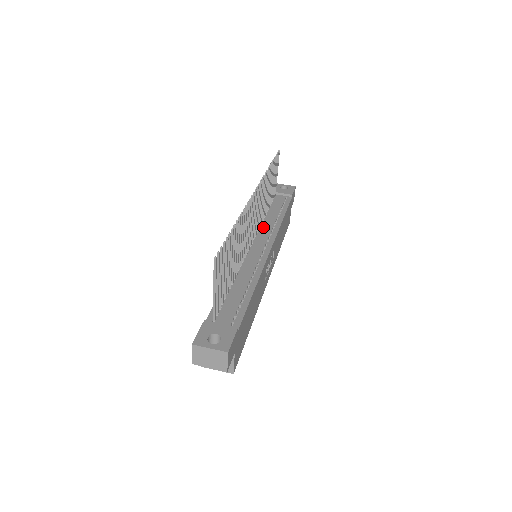
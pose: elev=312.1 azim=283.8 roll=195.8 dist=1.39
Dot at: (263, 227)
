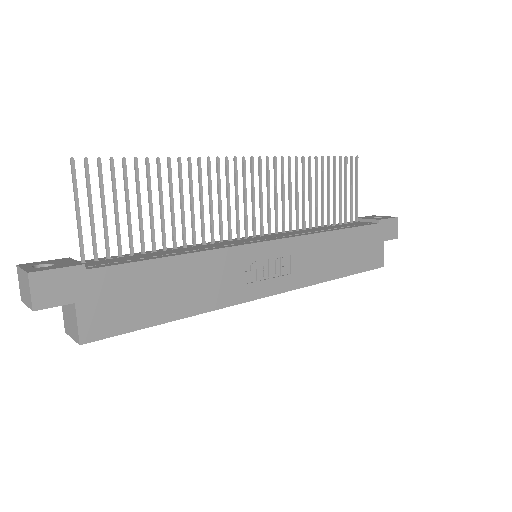
Dot at: (292, 232)
